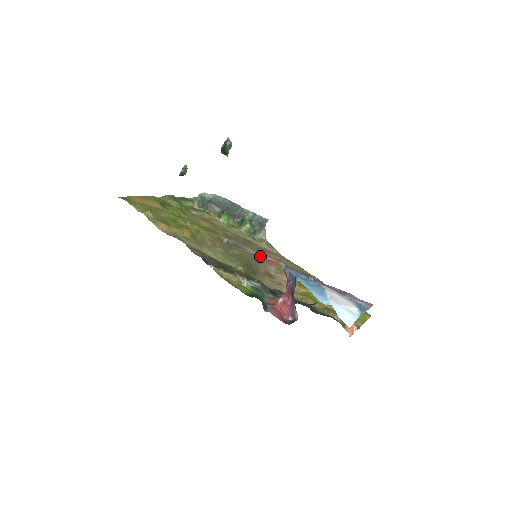
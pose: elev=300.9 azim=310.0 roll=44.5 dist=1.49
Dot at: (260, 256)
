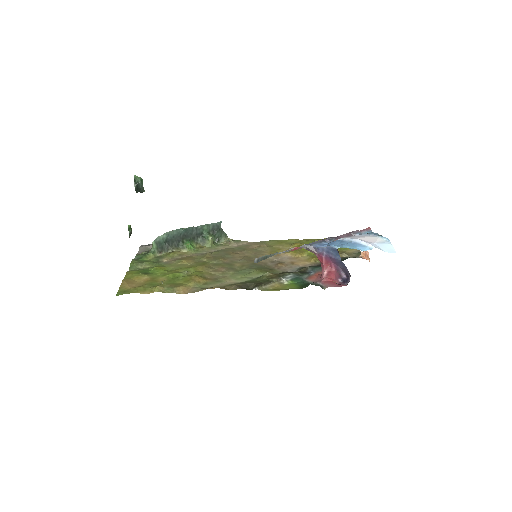
Dot at: occluded
